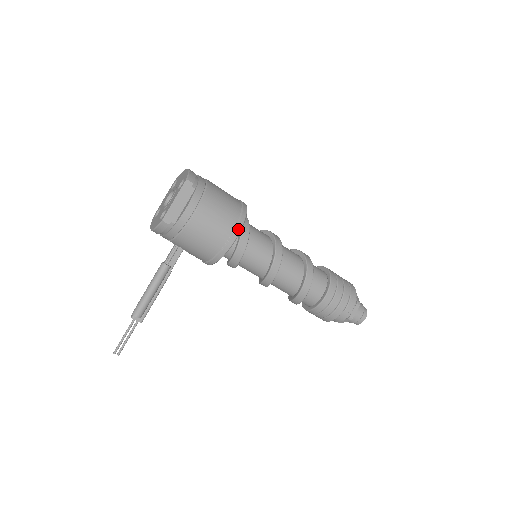
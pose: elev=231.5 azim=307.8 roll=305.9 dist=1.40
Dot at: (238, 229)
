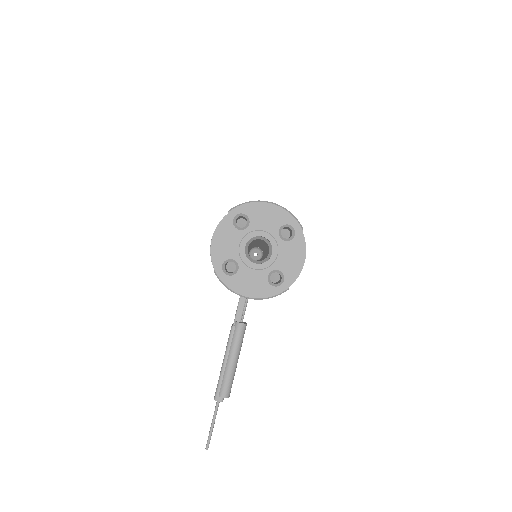
Dot at: occluded
